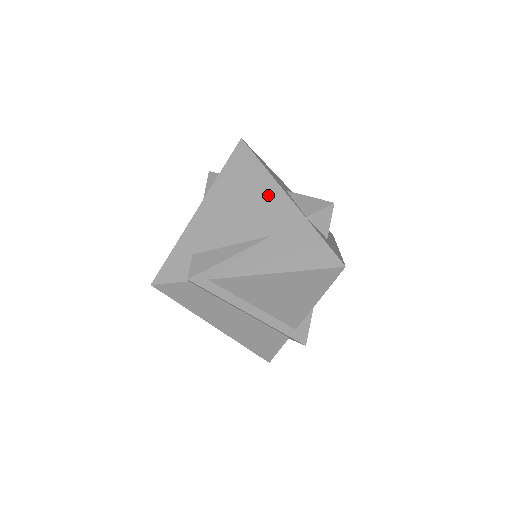
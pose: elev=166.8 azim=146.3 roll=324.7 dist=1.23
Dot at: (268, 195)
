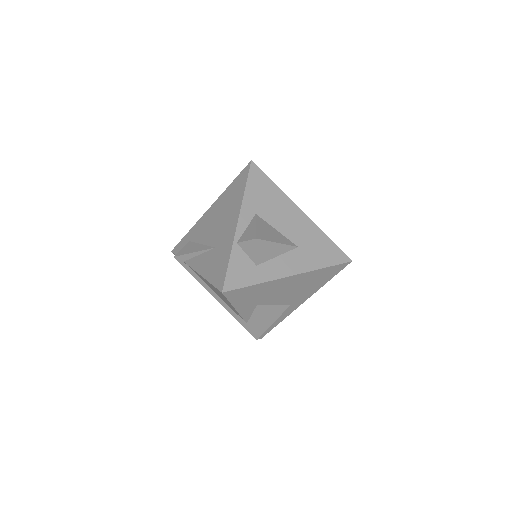
Dot at: (232, 215)
